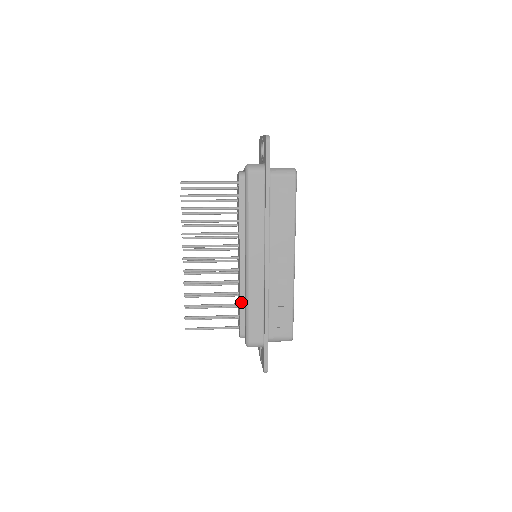
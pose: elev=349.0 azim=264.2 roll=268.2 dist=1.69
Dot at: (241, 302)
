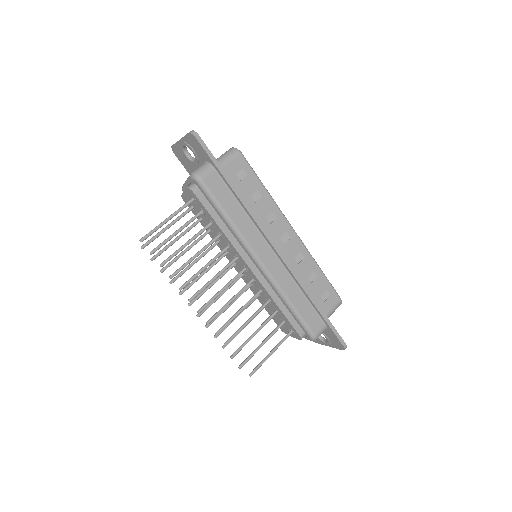
Dot at: (279, 306)
